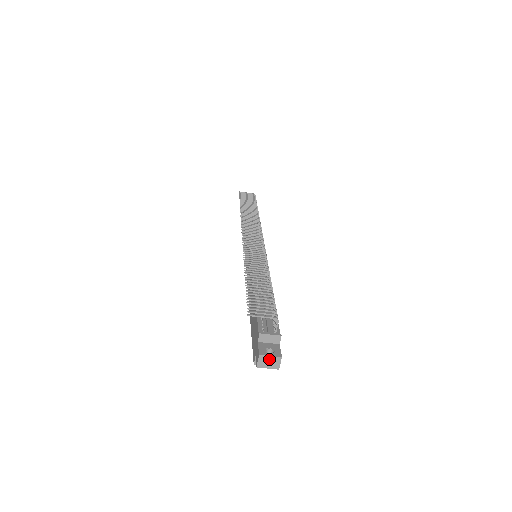
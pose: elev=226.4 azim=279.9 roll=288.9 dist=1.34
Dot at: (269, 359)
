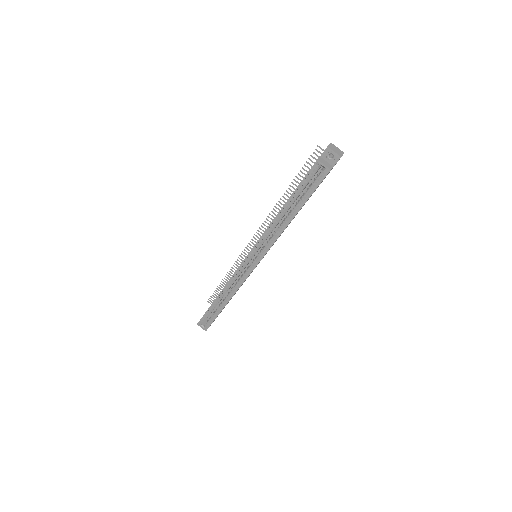
Dot at: (336, 148)
